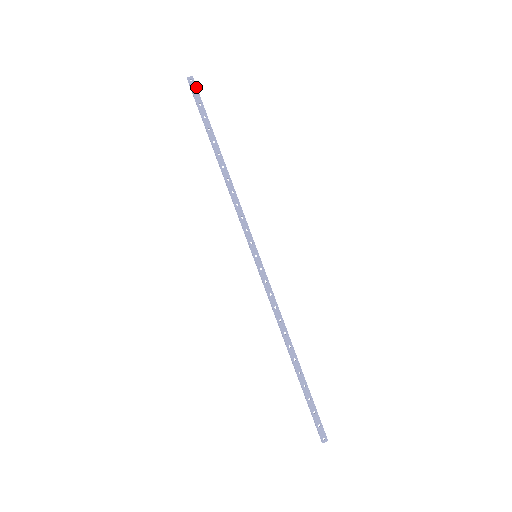
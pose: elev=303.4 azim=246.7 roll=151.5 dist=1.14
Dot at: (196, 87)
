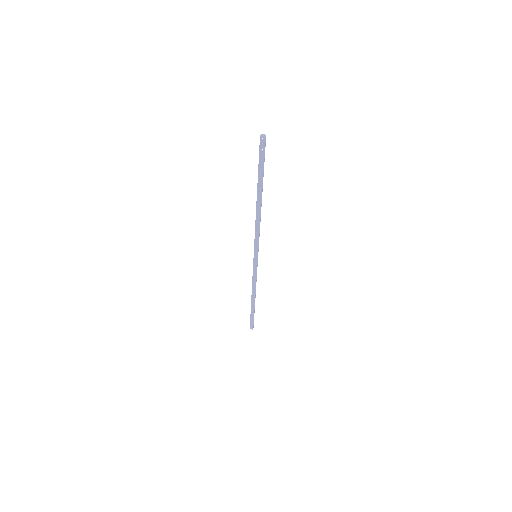
Dot at: (264, 147)
